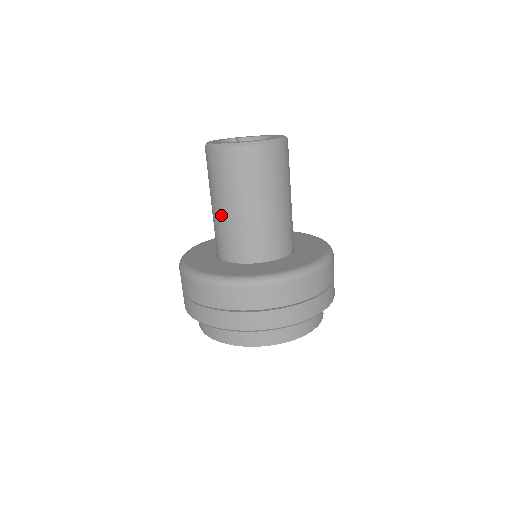
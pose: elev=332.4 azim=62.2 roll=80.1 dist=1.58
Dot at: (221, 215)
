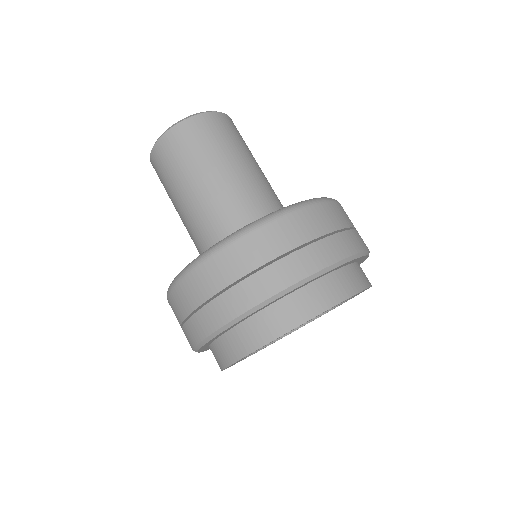
Dot at: (185, 215)
